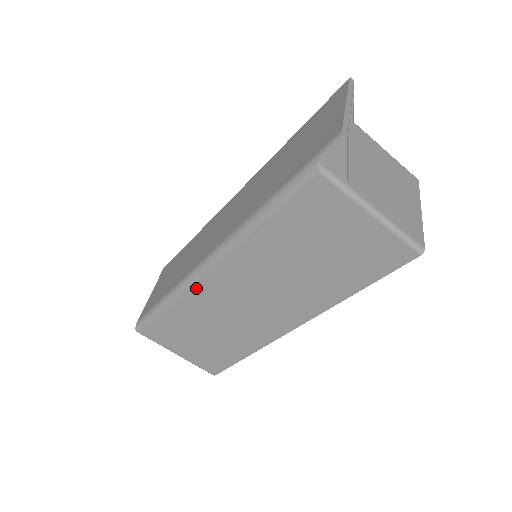
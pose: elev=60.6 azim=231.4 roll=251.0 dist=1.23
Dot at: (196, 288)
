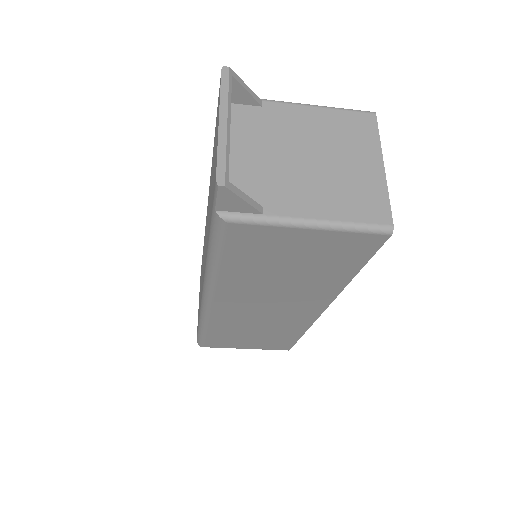
Dot at: (214, 316)
